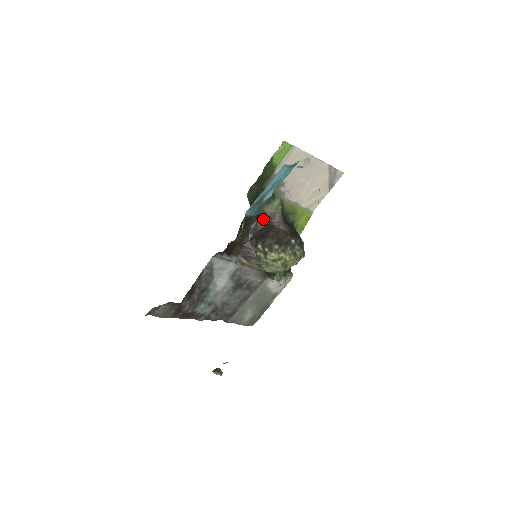
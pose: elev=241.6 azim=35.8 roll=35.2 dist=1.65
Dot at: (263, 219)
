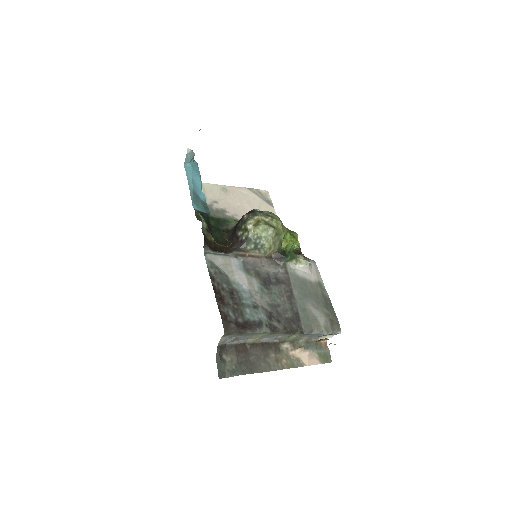
Dot at: (230, 230)
